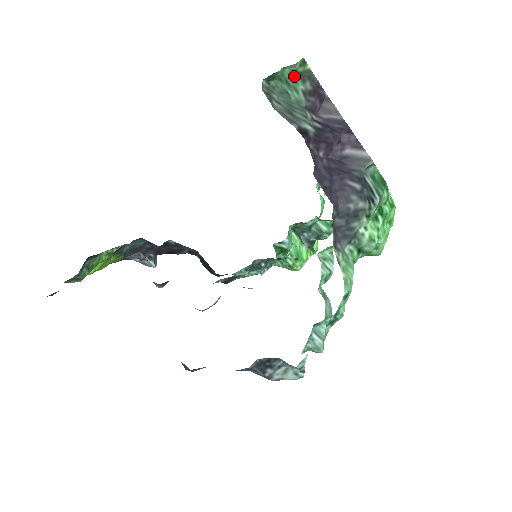
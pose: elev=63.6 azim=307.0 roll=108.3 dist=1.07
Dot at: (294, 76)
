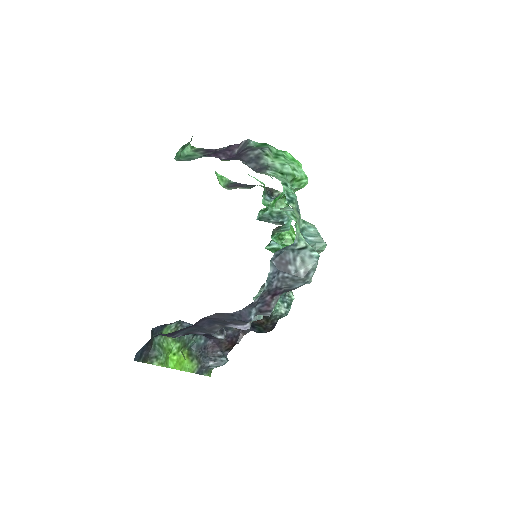
Dot at: (191, 153)
